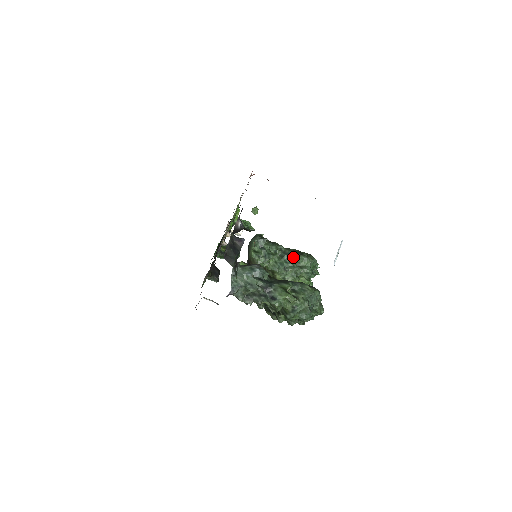
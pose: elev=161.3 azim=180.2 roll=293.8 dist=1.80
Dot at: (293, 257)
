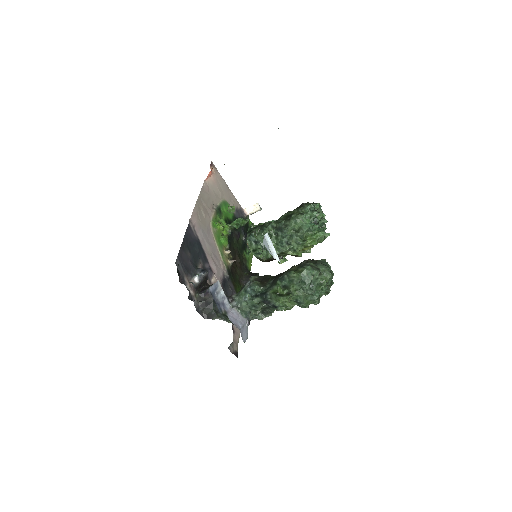
Dot at: (284, 229)
